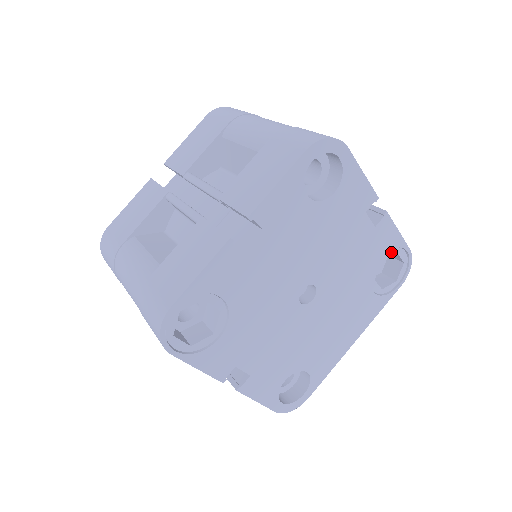
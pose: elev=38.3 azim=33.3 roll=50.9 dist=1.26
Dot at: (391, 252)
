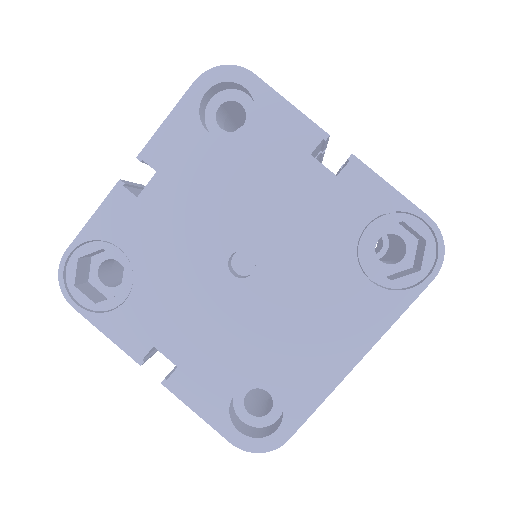
Dot at: (389, 219)
